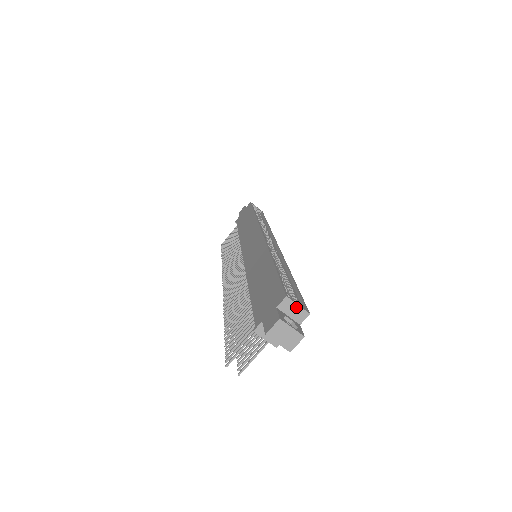
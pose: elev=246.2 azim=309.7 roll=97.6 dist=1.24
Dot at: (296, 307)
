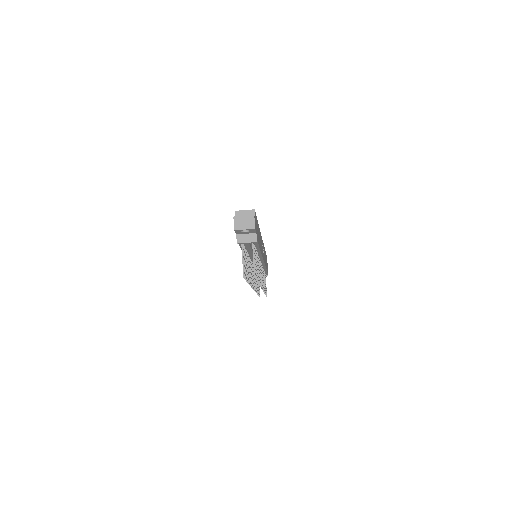
Dot at: (244, 212)
